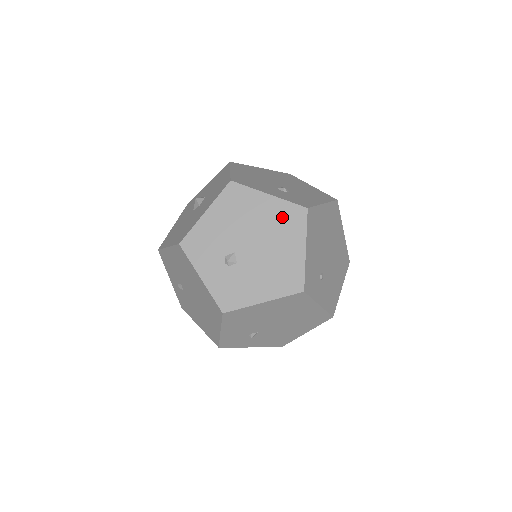
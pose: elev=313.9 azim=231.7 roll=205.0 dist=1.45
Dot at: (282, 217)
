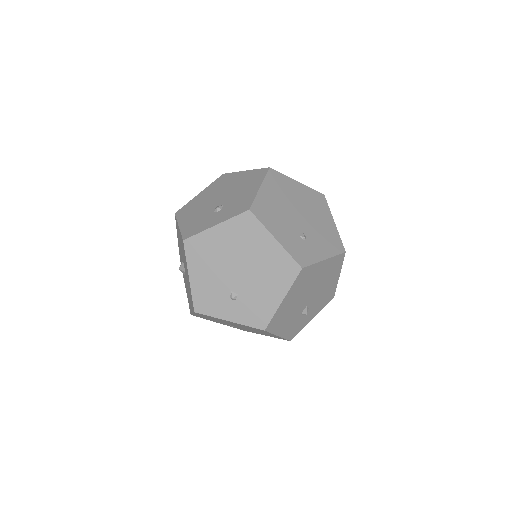
Dot at: (217, 185)
